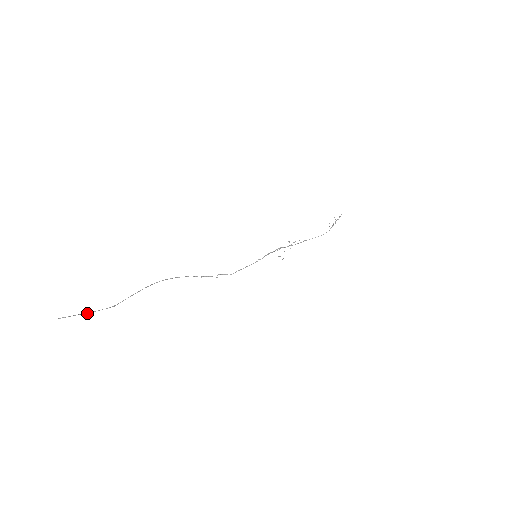
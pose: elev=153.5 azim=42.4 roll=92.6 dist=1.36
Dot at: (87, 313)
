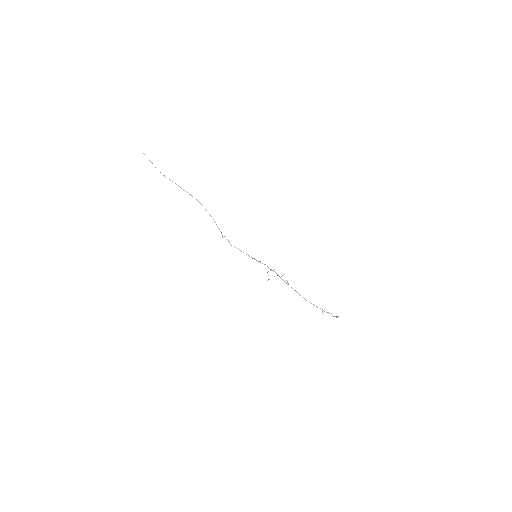
Dot at: (151, 162)
